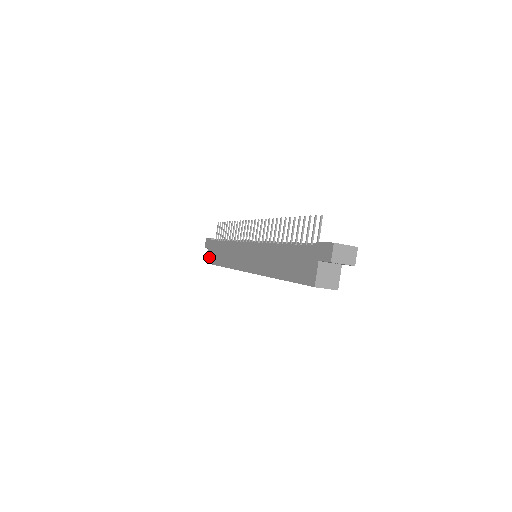
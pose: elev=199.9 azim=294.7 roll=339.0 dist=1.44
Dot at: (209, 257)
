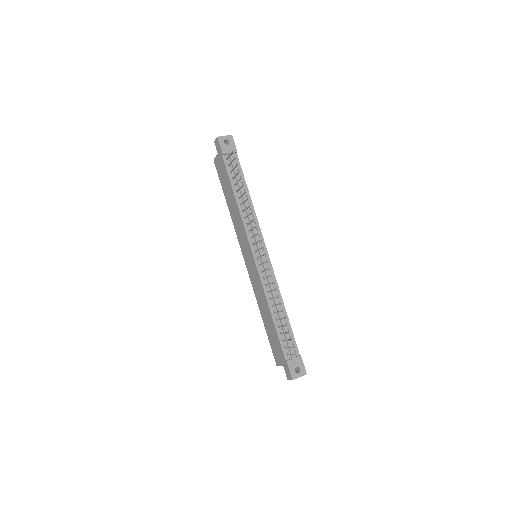
Dot at: (217, 166)
